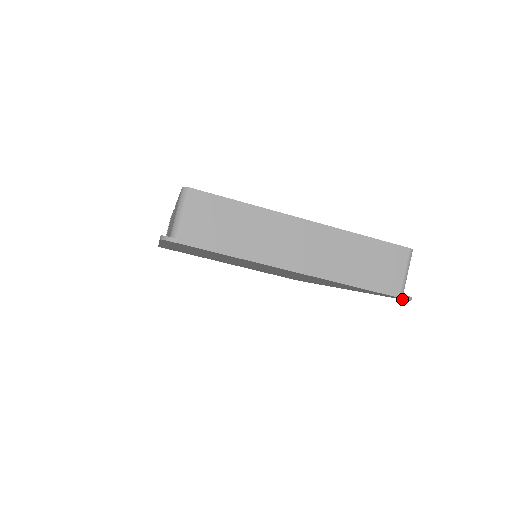
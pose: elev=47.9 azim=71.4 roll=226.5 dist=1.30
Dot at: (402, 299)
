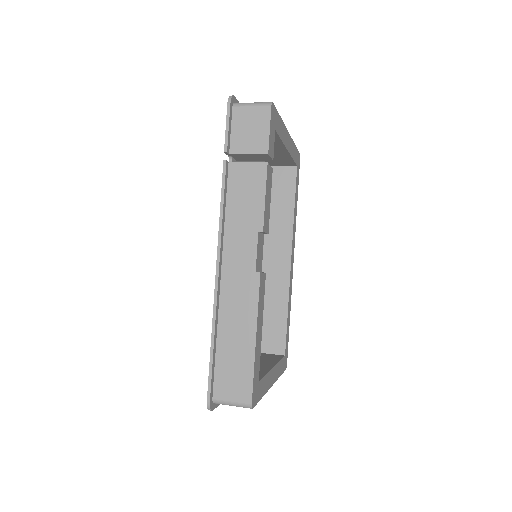
Dot at: occluded
